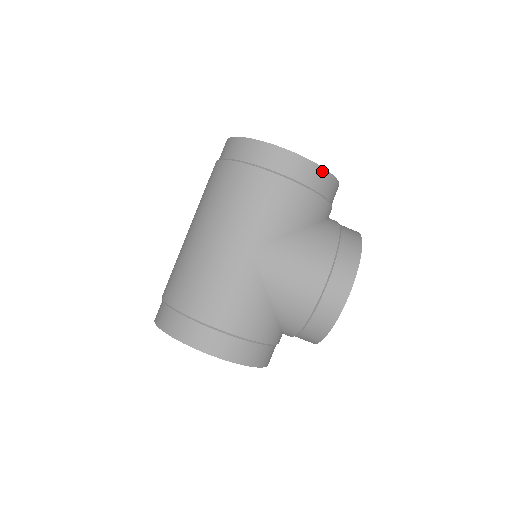
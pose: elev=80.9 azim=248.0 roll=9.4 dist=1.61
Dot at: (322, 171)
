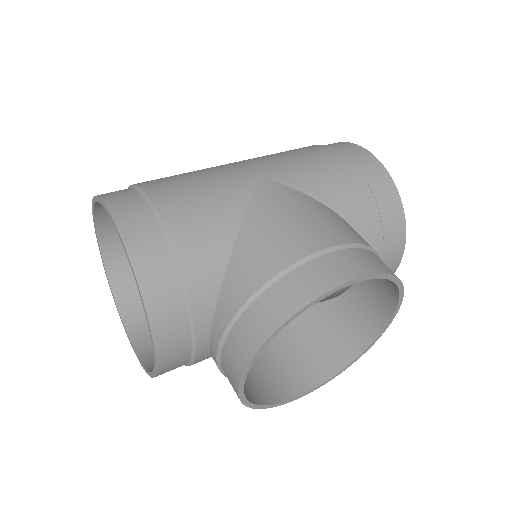
Dot at: (394, 191)
